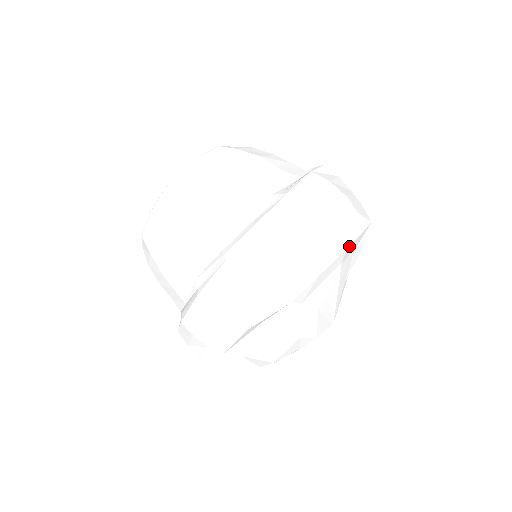
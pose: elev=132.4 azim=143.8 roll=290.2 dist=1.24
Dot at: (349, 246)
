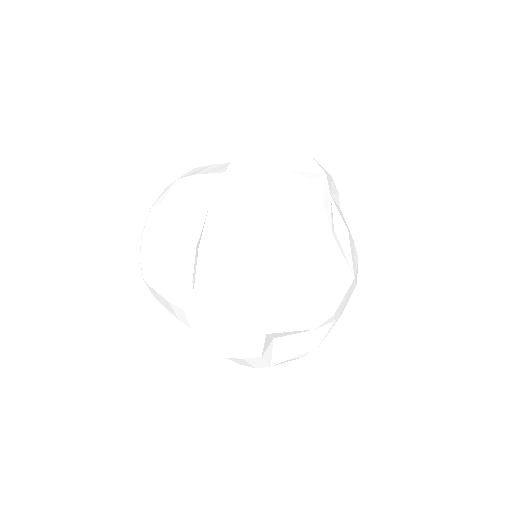
Dot at: (281, 252)
